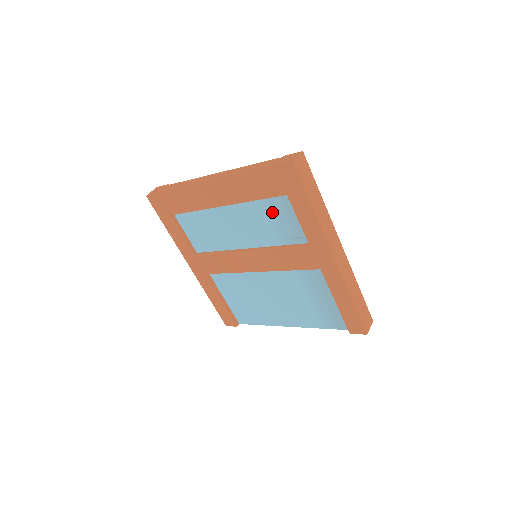
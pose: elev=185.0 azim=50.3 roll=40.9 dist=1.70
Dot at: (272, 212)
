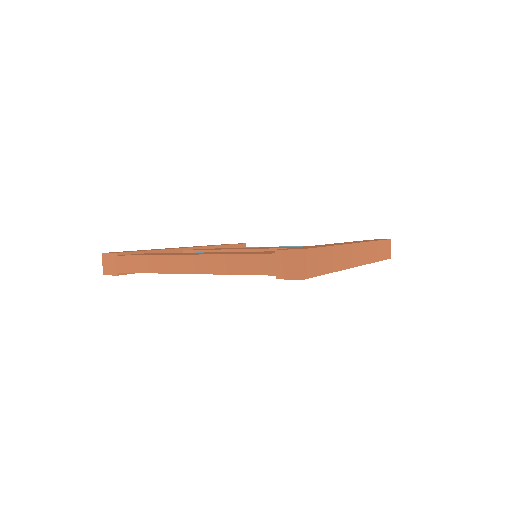
Dot at: occluded
